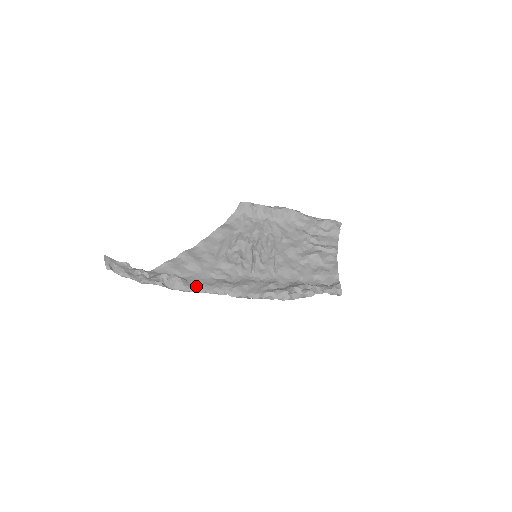
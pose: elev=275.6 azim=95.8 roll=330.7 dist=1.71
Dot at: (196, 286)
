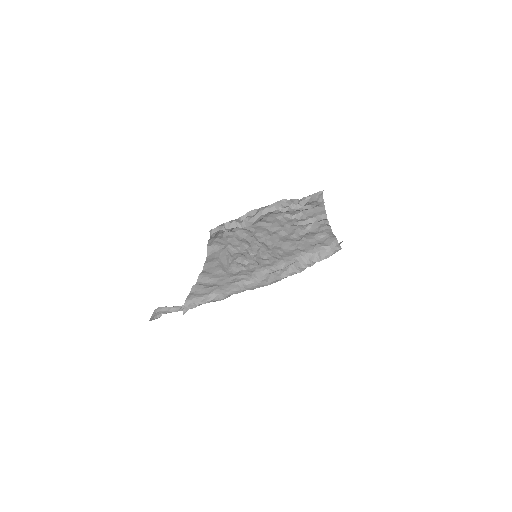
Dot at: (228, 296)
